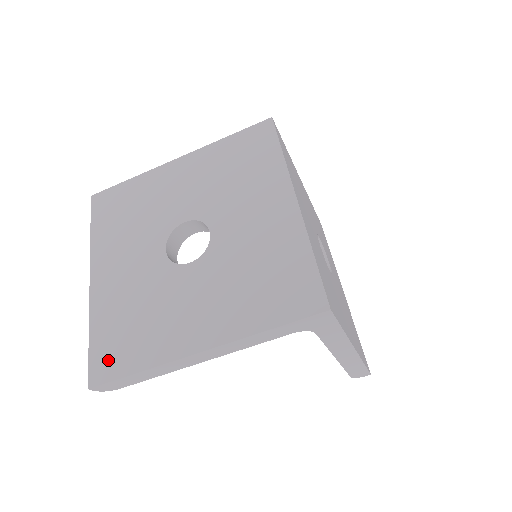
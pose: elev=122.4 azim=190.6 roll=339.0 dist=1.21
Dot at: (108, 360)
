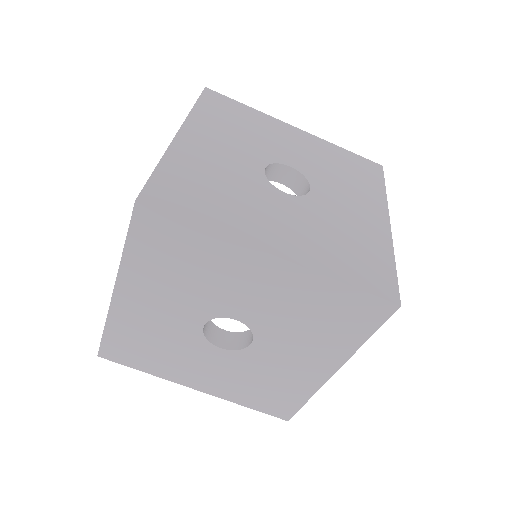
Dot at: (279, 408)
